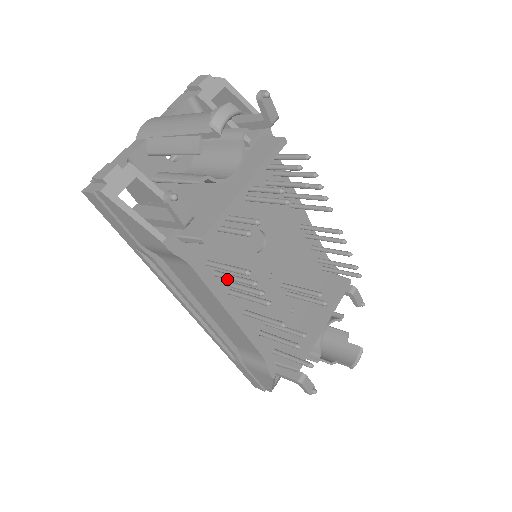
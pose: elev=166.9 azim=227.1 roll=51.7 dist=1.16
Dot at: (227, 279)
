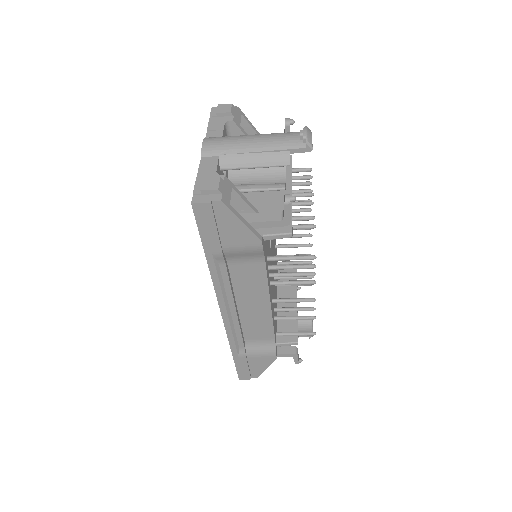
Dot at: (269, 272)
